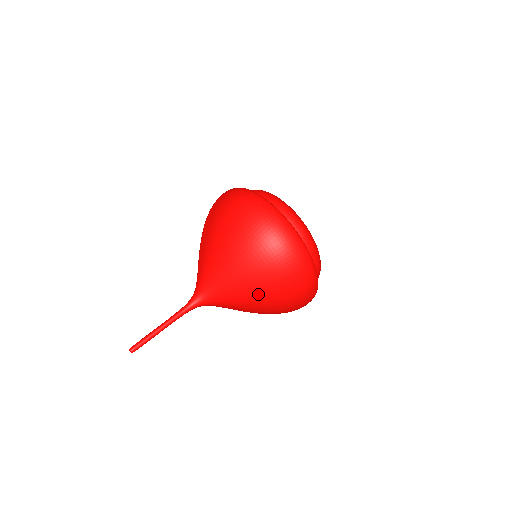
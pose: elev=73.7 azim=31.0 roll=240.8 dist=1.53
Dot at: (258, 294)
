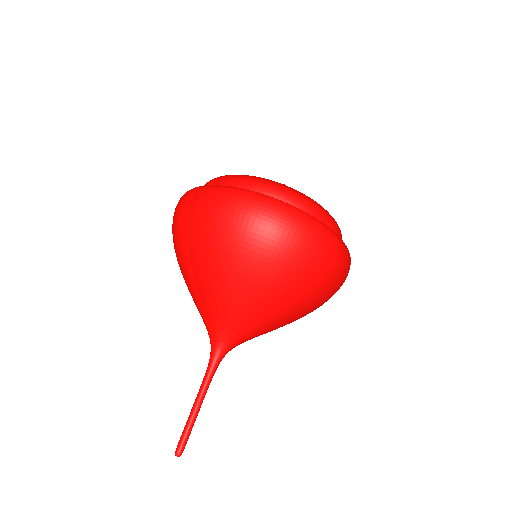
Dot at: (296, 312)
